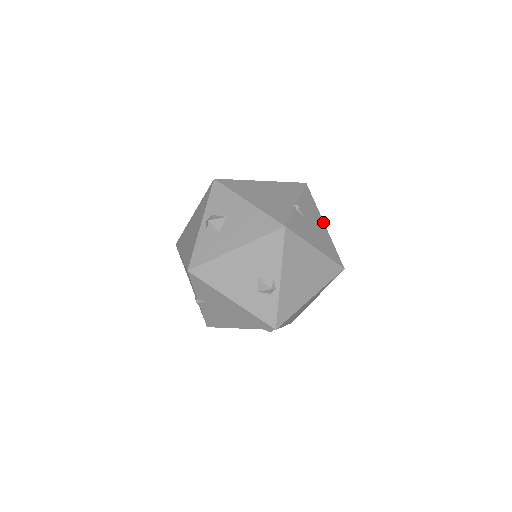
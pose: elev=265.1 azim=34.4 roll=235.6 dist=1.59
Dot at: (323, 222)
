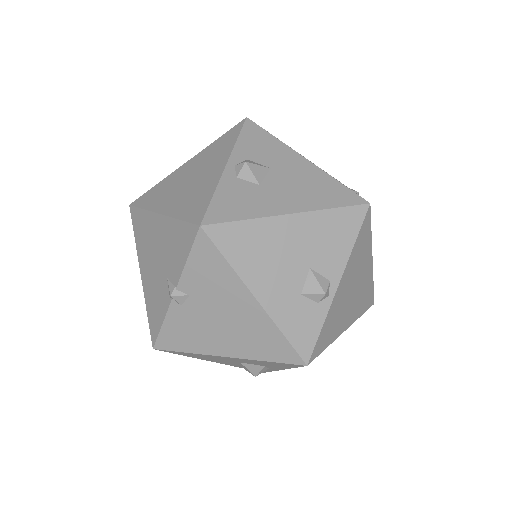
Dot at: occluded
